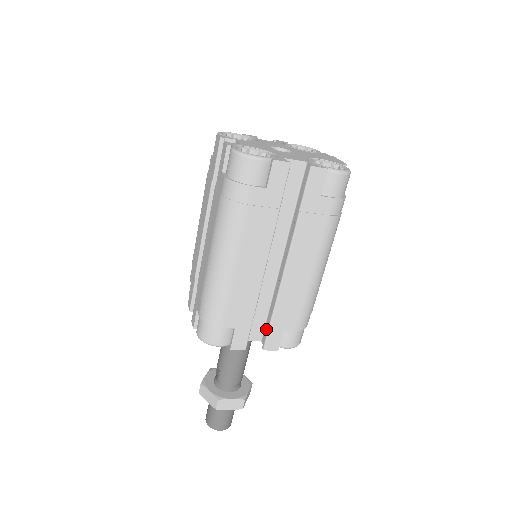
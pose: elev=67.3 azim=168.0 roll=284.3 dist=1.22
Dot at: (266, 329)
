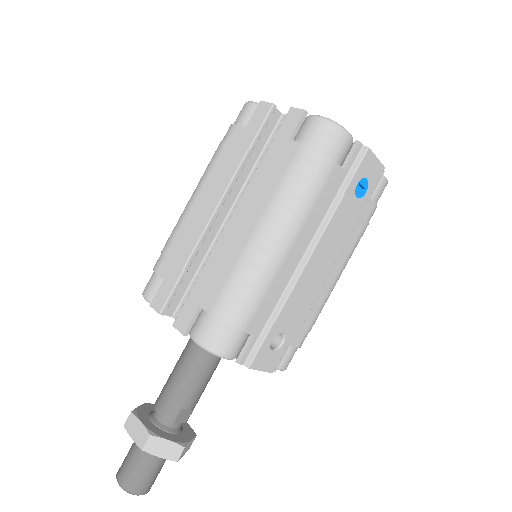
Dot at: occluded
